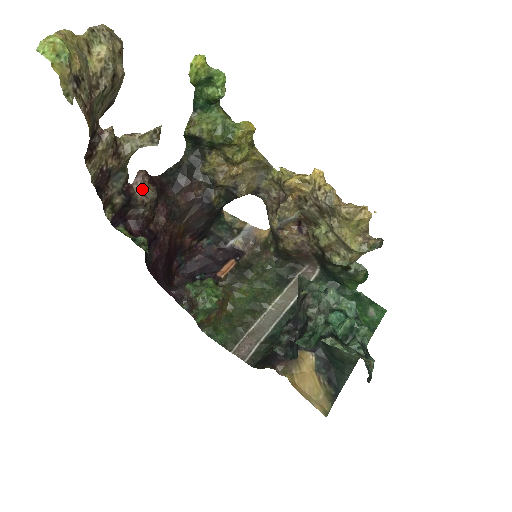
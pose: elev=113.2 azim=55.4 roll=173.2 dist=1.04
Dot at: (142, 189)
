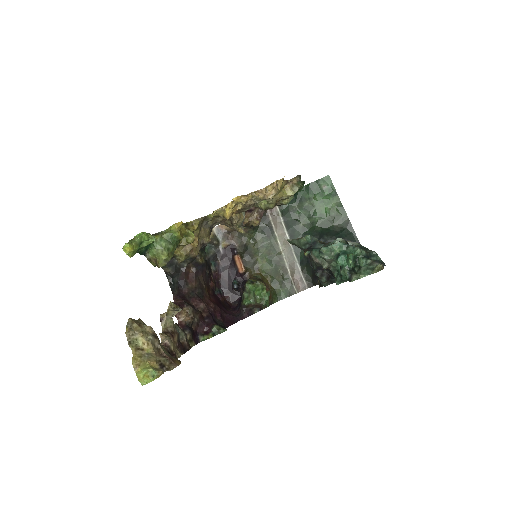
Dot at: (185, 316)
